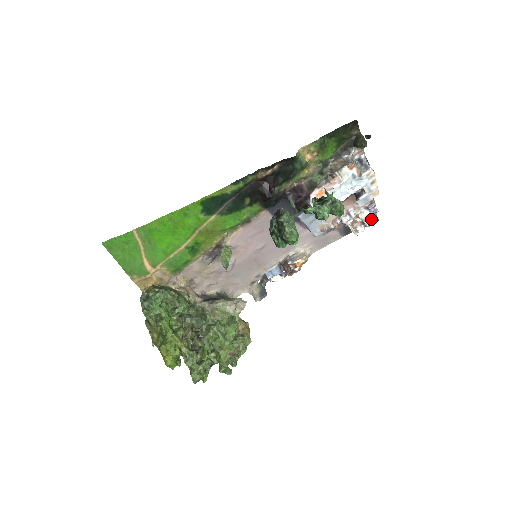
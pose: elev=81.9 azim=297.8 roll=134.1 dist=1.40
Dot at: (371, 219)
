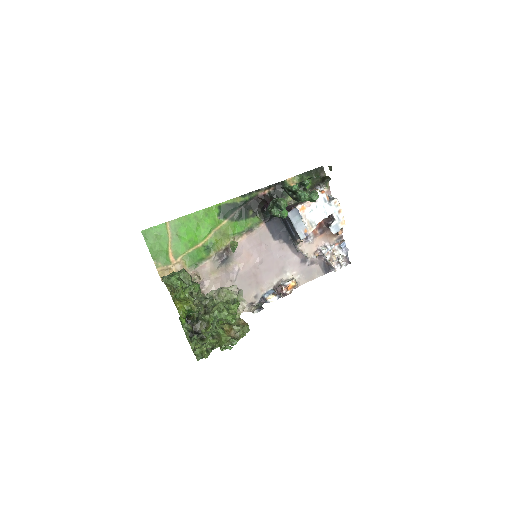
Dot at: (345, 261)
